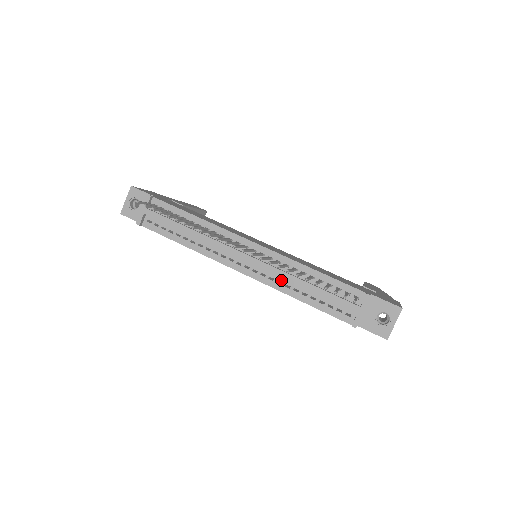
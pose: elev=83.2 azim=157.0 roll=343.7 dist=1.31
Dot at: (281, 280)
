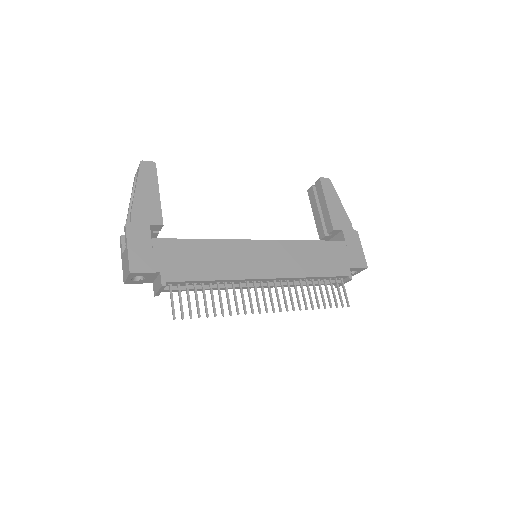
Dot at: occluded
